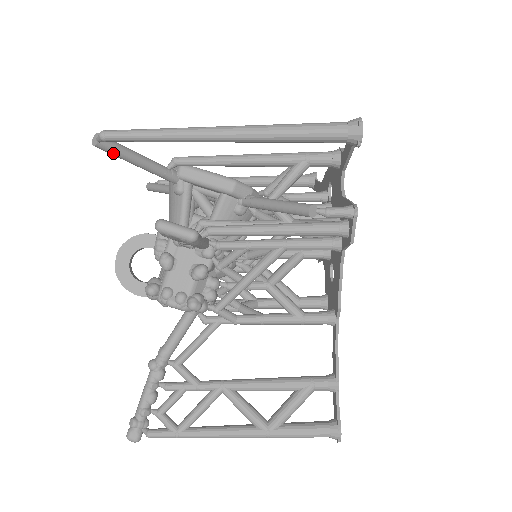
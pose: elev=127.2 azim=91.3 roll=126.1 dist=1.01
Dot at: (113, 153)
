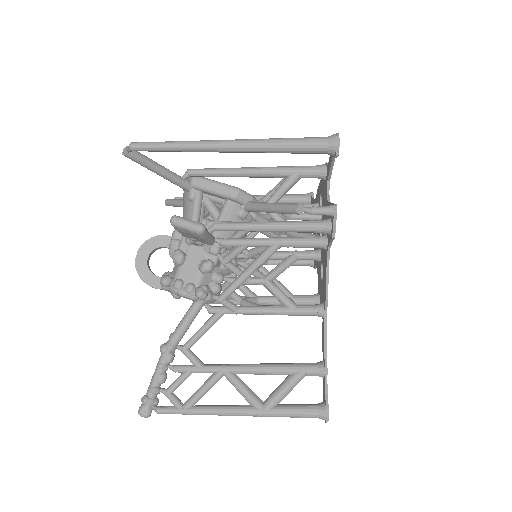
Dot at: (139, 162)
